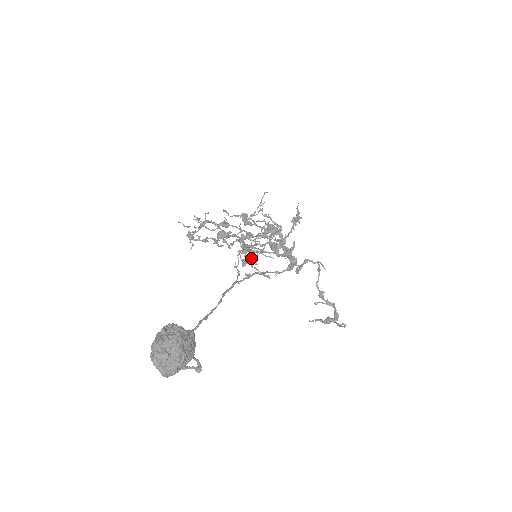
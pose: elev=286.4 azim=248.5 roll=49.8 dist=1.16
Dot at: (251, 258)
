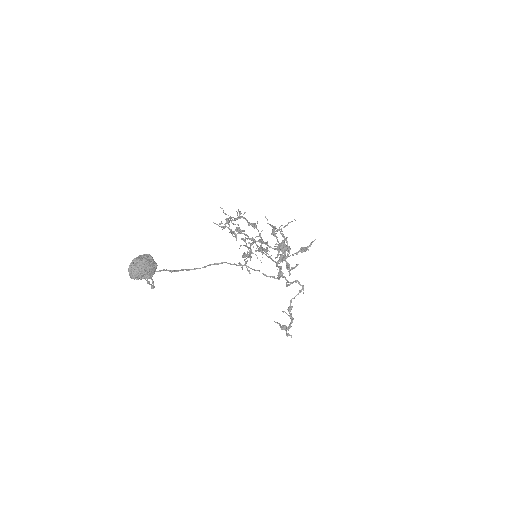
Dot at: (250, 255)
